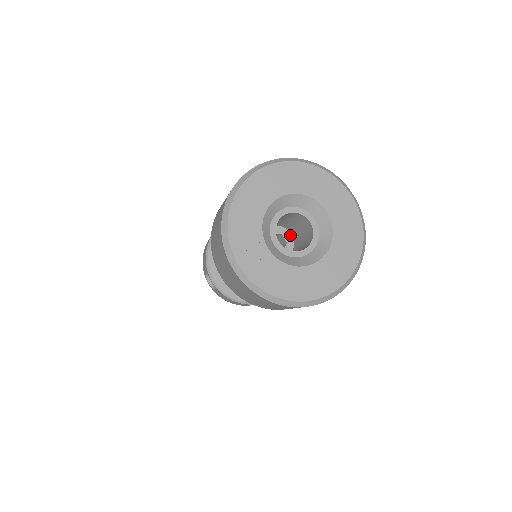
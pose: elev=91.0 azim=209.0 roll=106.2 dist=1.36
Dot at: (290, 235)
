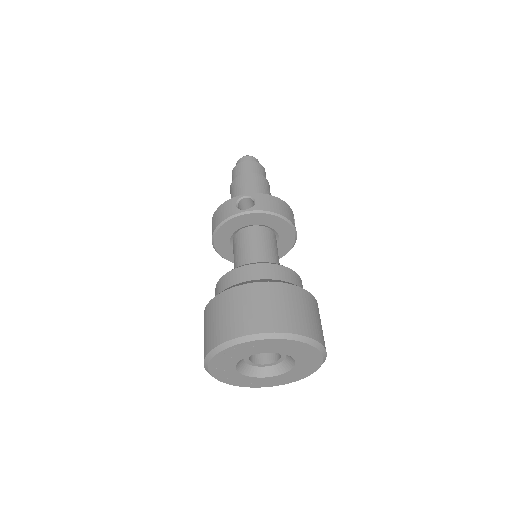
Dot at: occluded
